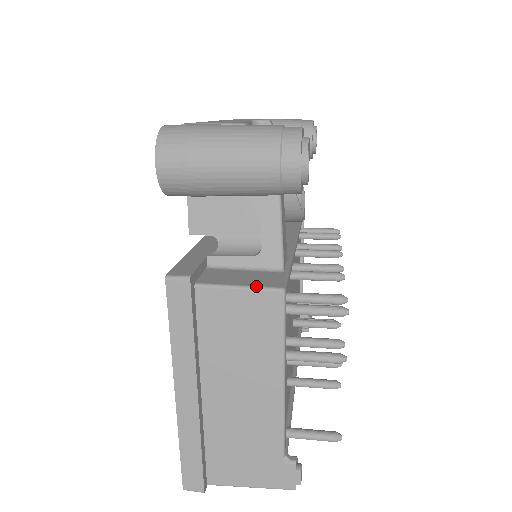
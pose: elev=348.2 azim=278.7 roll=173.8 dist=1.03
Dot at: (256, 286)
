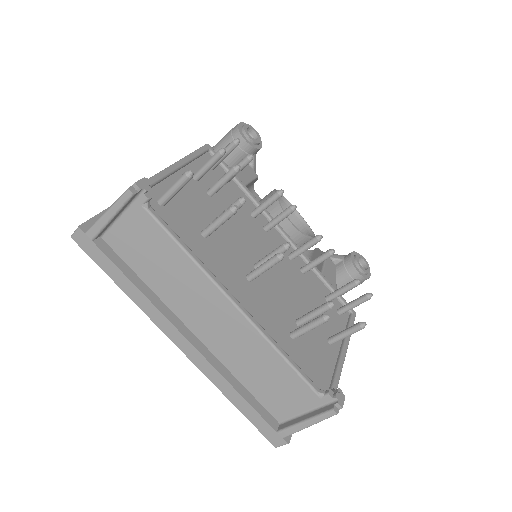
Dot at: occluded
